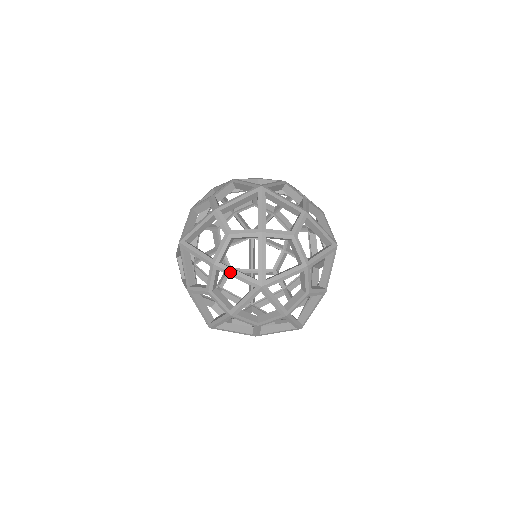
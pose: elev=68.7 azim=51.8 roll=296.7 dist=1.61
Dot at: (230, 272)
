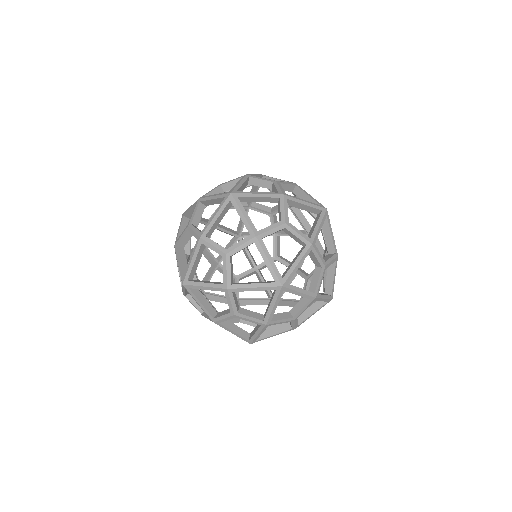
Dot at: (227, 330)
